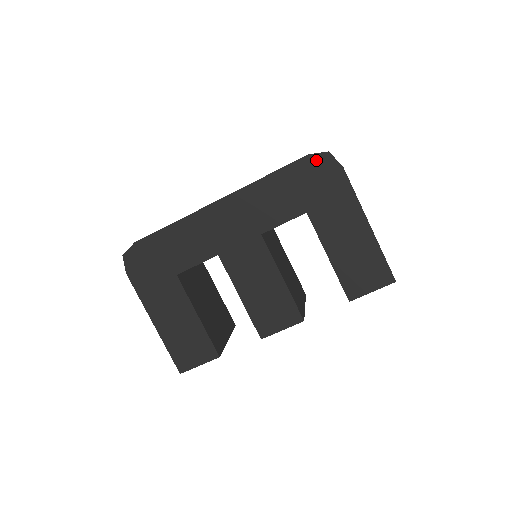
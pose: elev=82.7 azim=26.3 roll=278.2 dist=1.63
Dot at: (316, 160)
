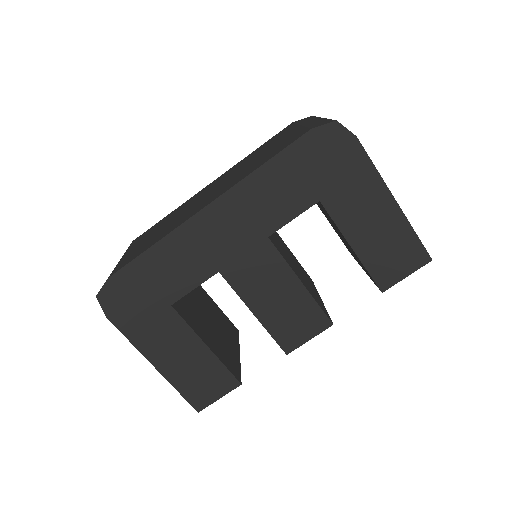
Dot at: (322, 134)
